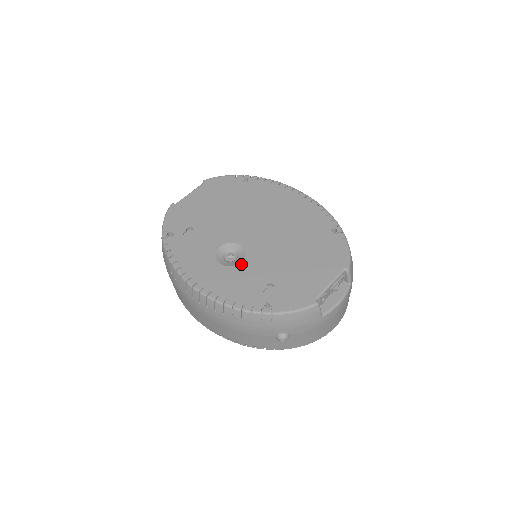
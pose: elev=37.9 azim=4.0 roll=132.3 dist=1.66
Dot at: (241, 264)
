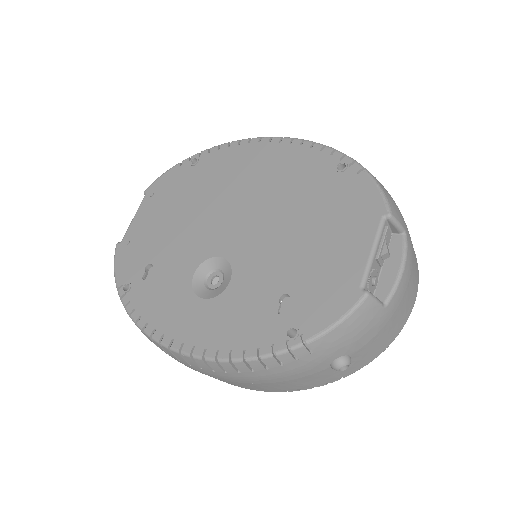
Dot at: (231, 285)
